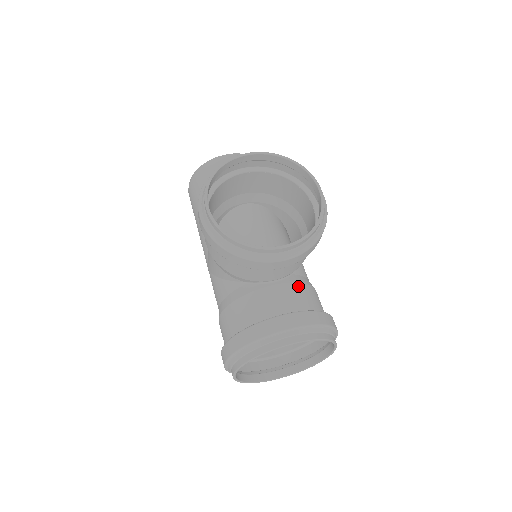
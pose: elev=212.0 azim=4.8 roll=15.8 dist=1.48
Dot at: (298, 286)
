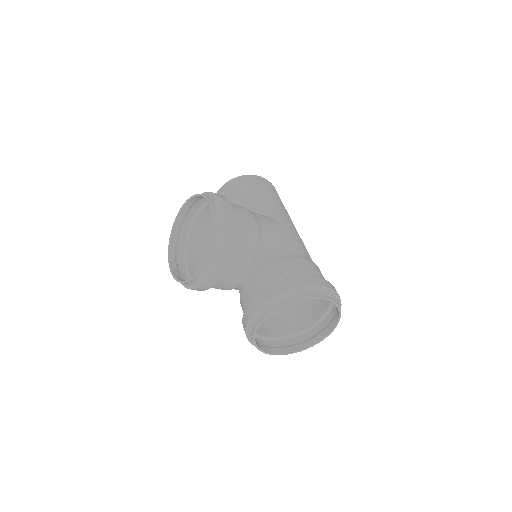
Dot at: (261, 271)
